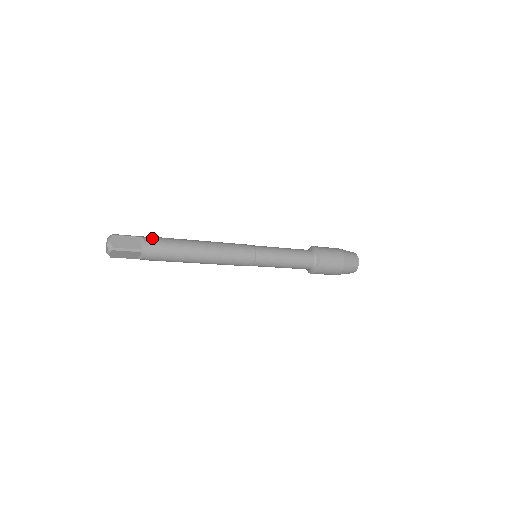
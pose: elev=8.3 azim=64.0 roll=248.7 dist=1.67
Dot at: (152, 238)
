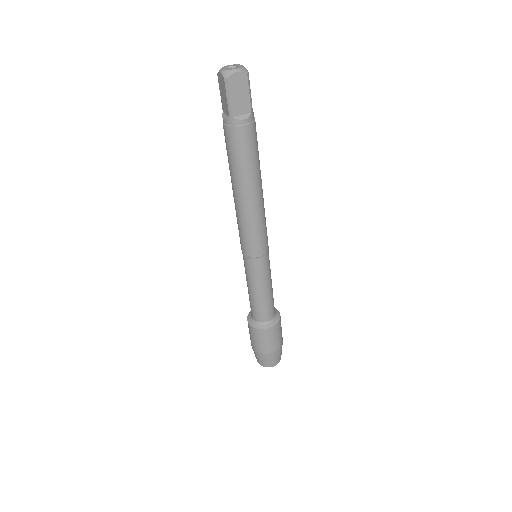
Dot at: occluded
